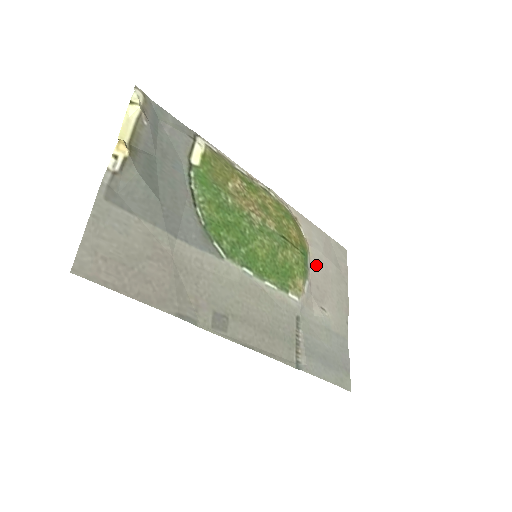
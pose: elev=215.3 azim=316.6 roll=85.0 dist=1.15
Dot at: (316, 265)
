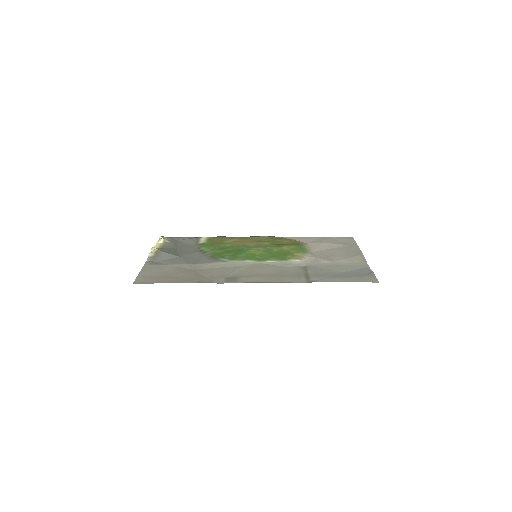
Dot at: (317, 248)
